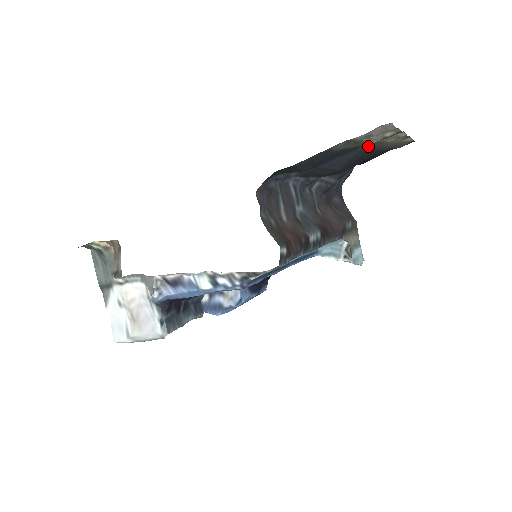
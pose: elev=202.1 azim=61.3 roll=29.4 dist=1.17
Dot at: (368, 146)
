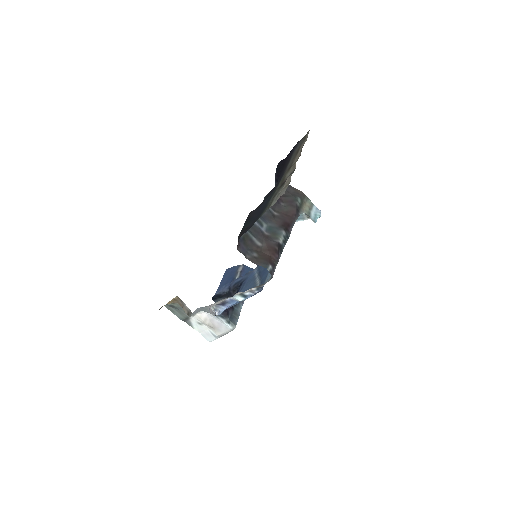
Dot at: (281, 179)
